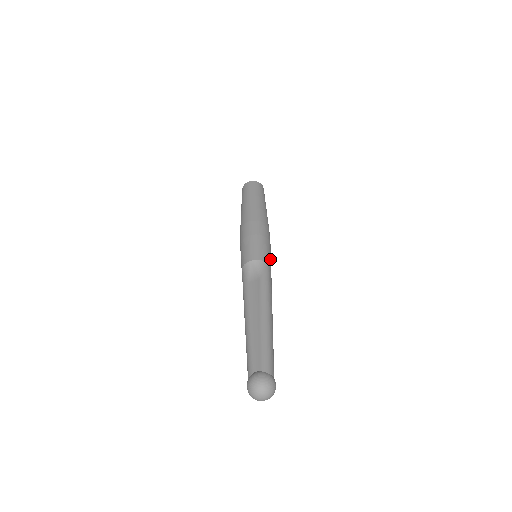
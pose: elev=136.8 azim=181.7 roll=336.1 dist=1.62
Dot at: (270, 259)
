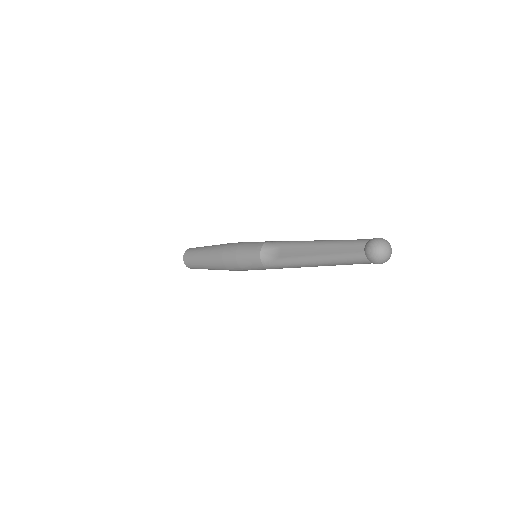
Dot at: occluded
